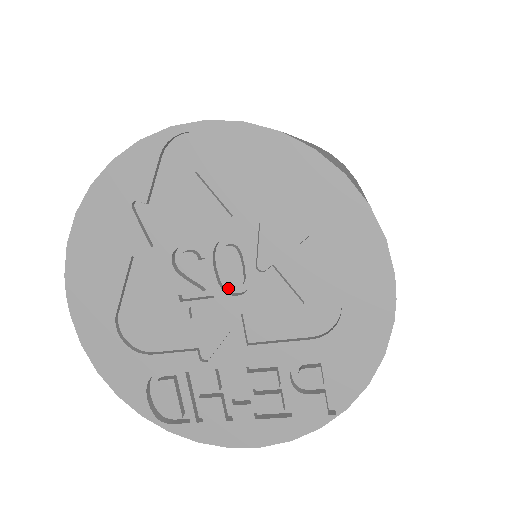
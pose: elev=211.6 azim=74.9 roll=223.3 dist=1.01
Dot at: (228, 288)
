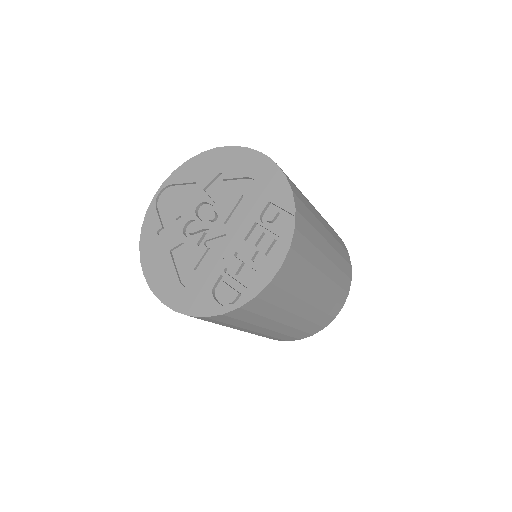
Dot at: (214, 224)
